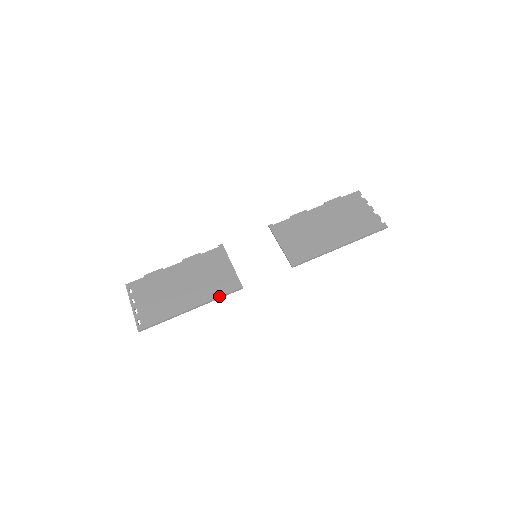
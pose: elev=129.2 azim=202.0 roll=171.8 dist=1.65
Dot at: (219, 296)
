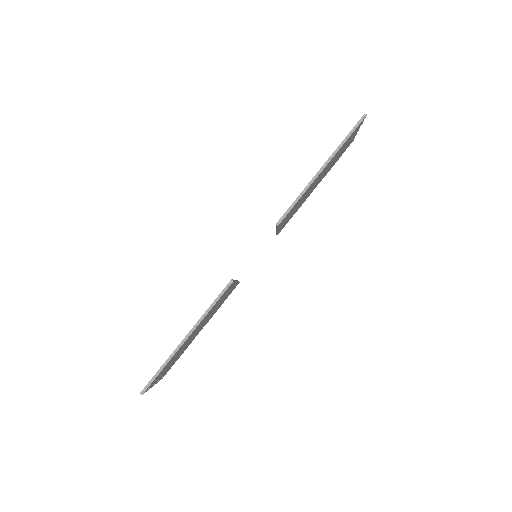
Dot at: (210, 305)
